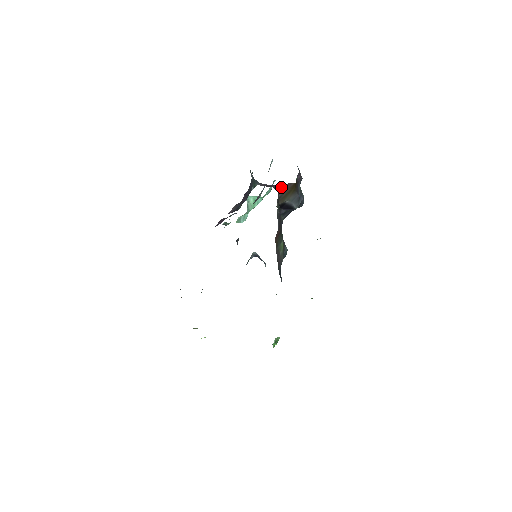
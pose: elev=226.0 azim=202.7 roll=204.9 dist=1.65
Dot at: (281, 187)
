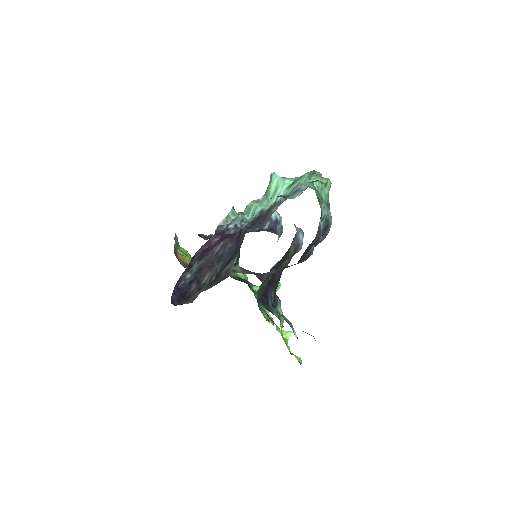
Dot at: (272, 271)
